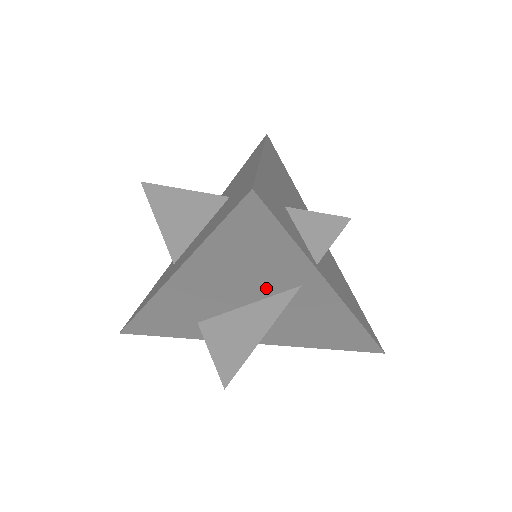
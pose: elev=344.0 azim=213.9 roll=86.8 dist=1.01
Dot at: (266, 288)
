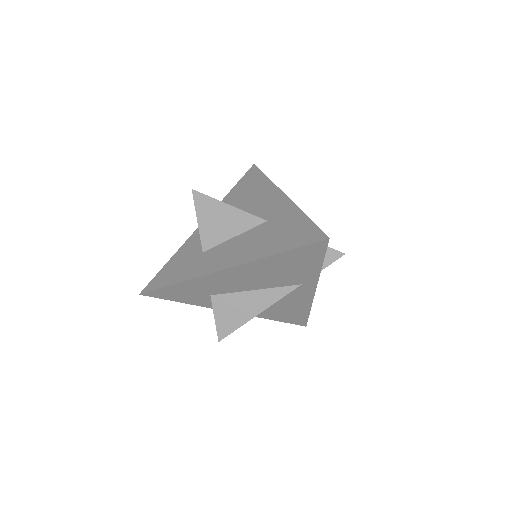
Dot at: (280, 282)
